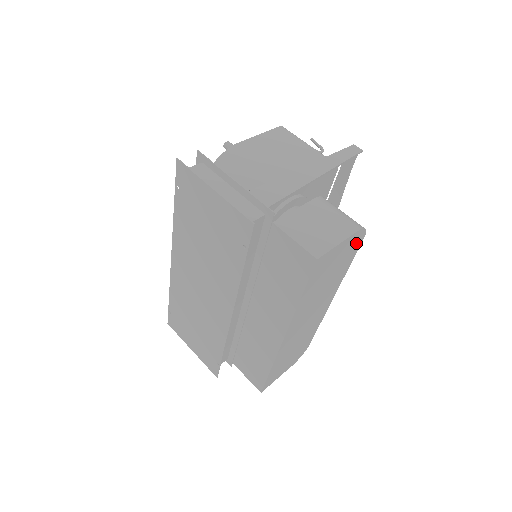
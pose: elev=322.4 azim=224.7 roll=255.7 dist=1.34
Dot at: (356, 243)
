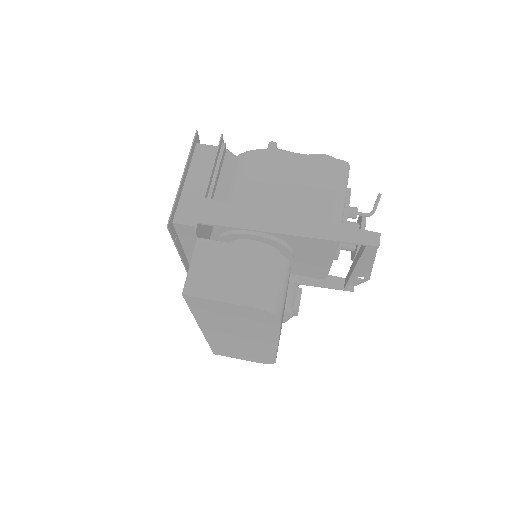
Dot at: (266, 317)
